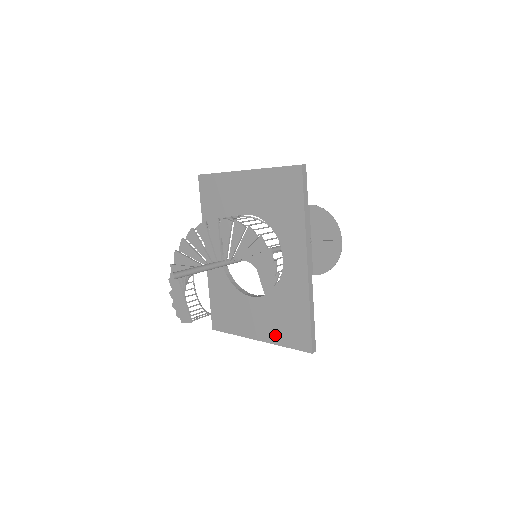
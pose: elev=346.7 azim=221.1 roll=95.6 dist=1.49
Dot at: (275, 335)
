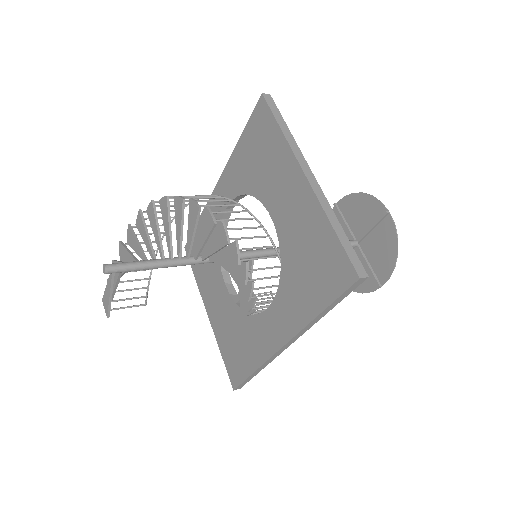
Dot at: (220, 335)
